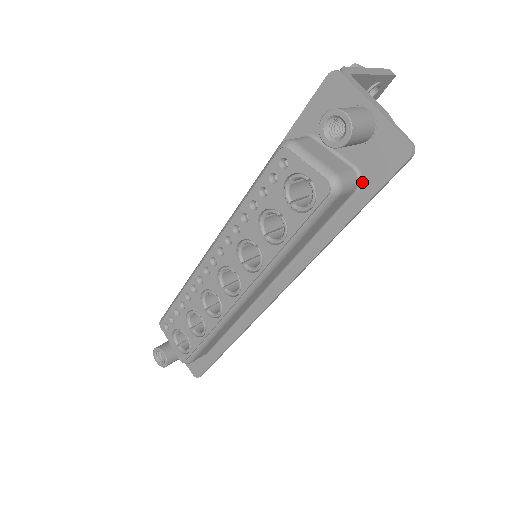
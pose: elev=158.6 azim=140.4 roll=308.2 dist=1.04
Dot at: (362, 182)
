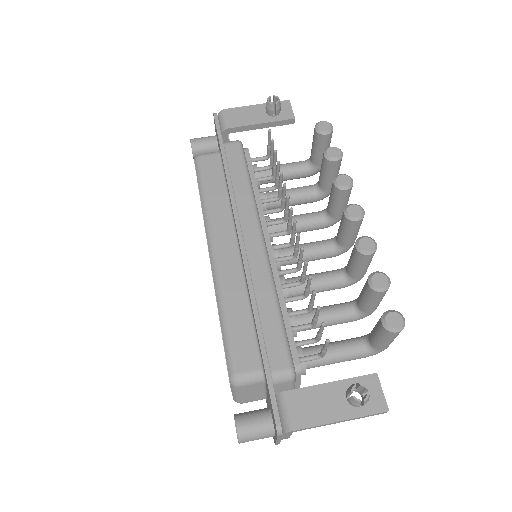
Dot at: occluded
